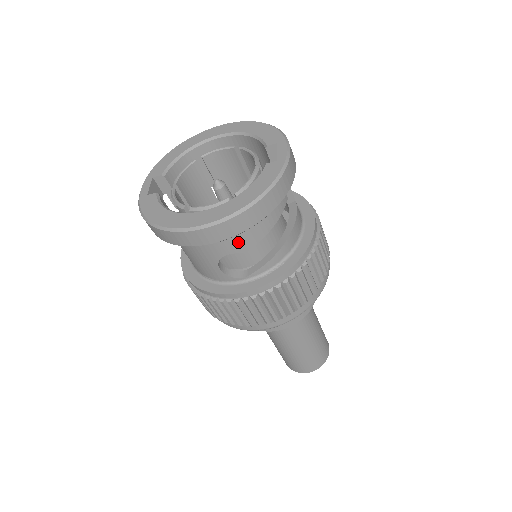
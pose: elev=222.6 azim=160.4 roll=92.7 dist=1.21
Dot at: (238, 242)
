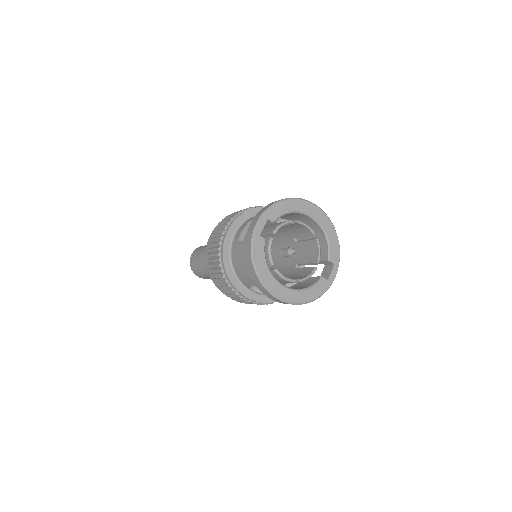
Dot at: occluded
